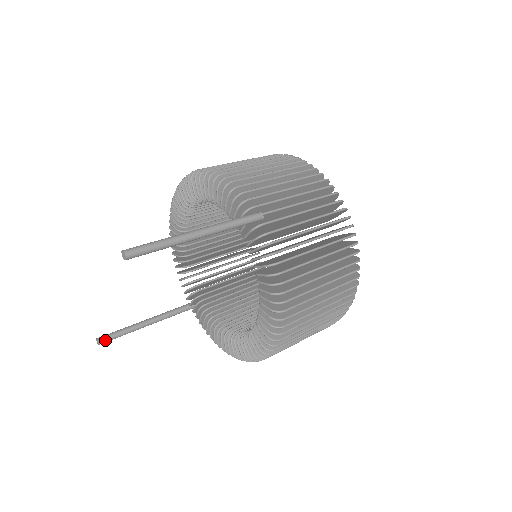
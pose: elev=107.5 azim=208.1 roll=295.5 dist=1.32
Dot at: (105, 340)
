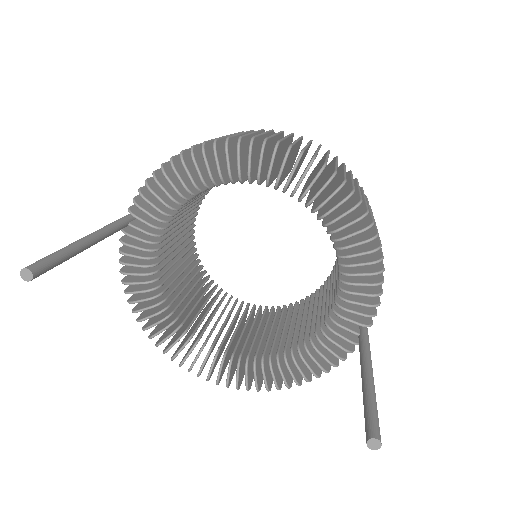
Dot at: (39, 275)
